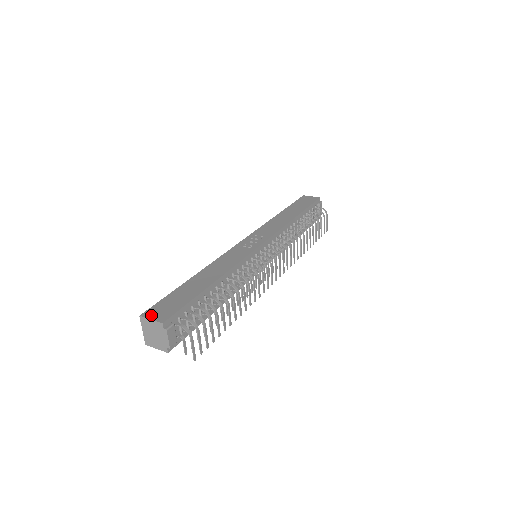
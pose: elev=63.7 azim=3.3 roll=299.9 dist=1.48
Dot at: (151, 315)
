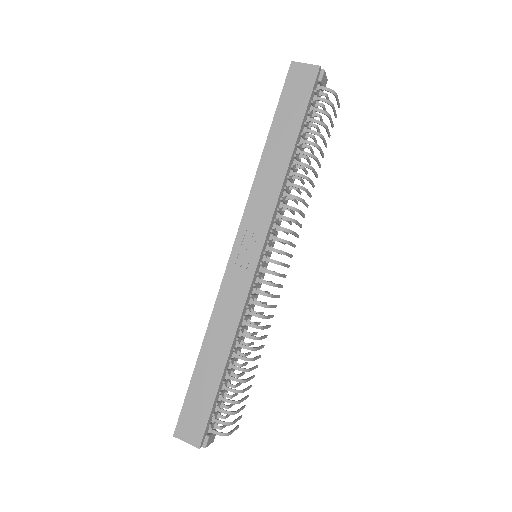
Dot at: (183, 435)
